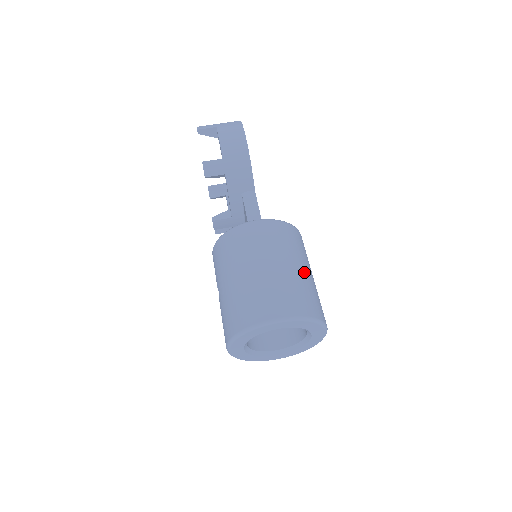
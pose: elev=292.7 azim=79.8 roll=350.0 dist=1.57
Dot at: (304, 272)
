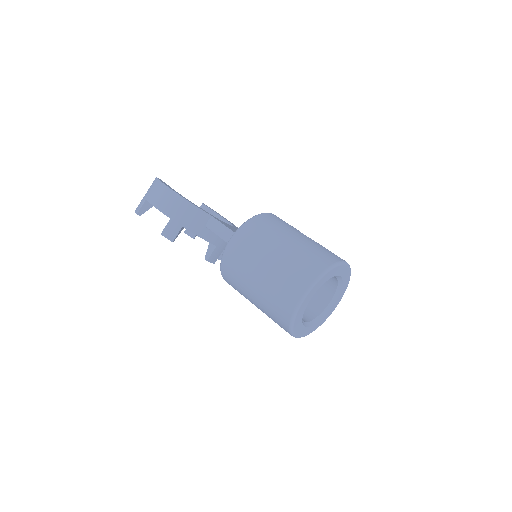
Dot at: (293, 242)
